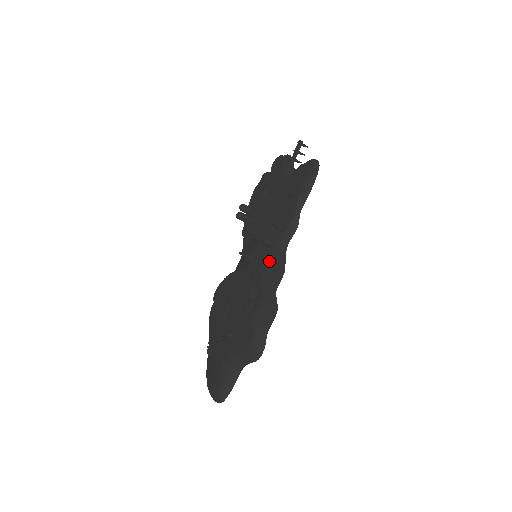
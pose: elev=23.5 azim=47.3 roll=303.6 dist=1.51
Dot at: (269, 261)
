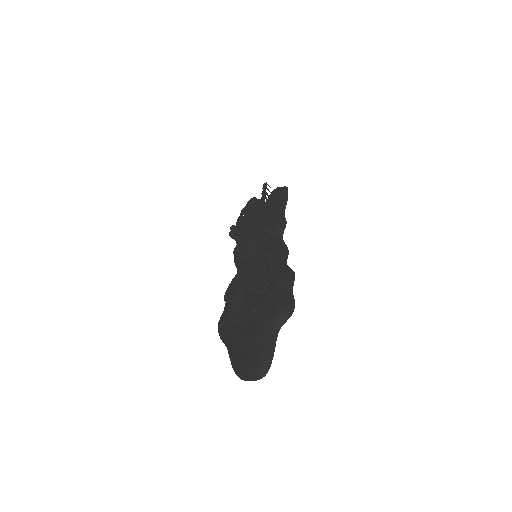
Dot at: (271, 250)
